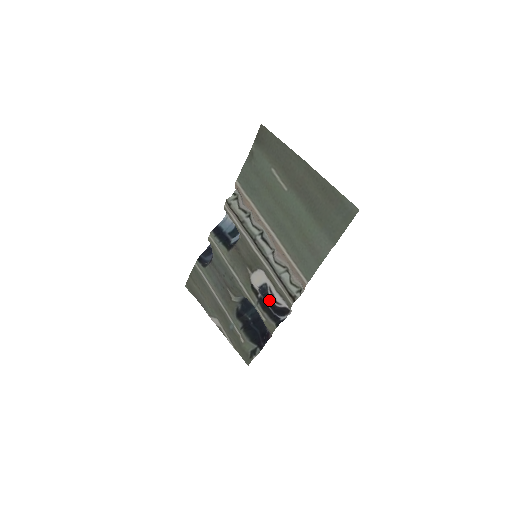
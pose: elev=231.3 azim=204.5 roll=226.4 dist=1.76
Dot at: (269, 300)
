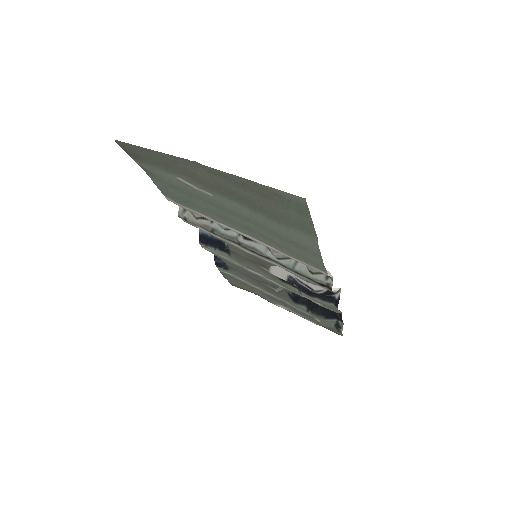
Dot at: (307, 290)
